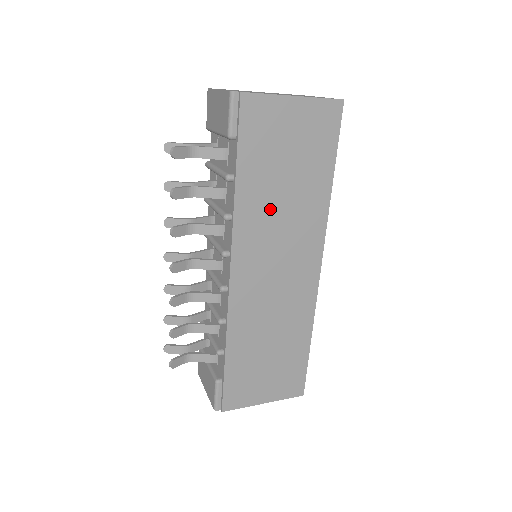
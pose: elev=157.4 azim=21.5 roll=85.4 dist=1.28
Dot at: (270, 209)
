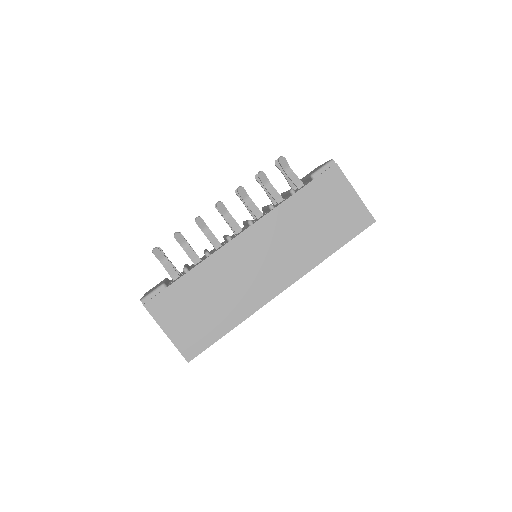
Dot at: (294, 227)
